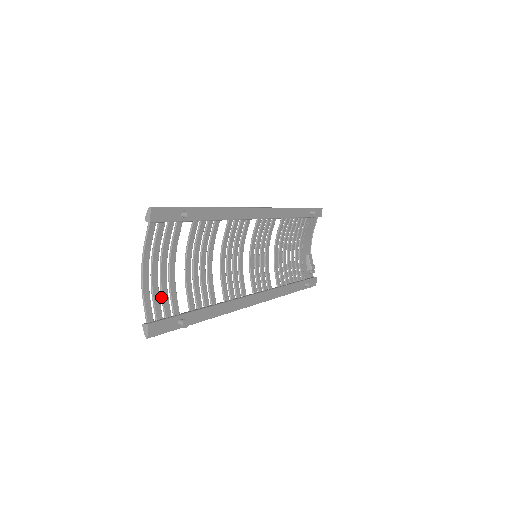
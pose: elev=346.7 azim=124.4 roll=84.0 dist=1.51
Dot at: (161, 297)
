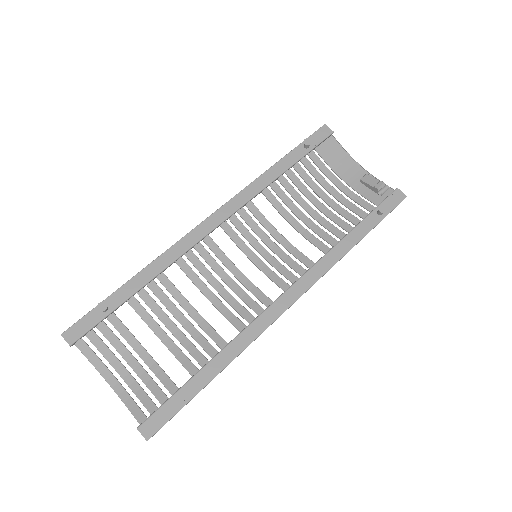
Dot at: (149, 389)
